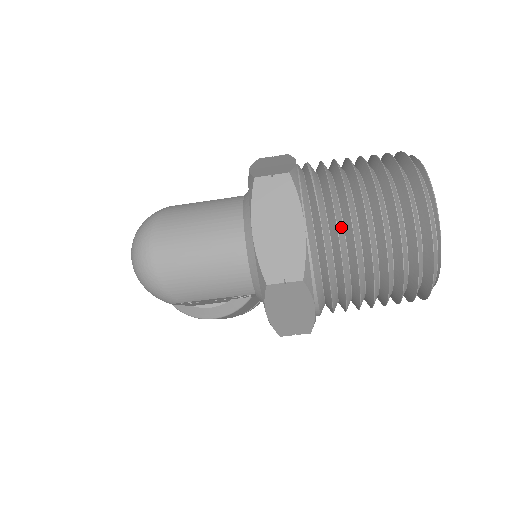
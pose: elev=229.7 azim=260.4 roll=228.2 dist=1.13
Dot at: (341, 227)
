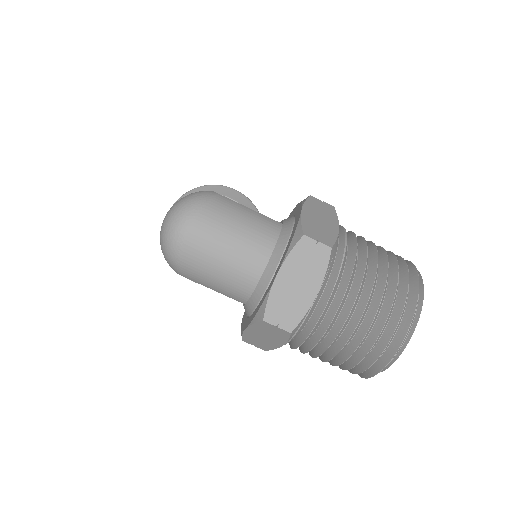
Dot at: (341, 308)
